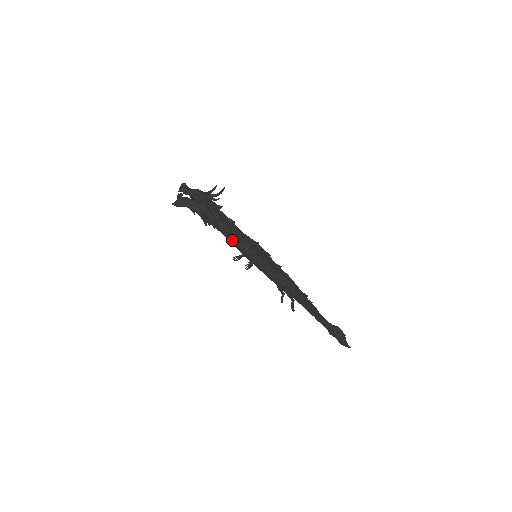
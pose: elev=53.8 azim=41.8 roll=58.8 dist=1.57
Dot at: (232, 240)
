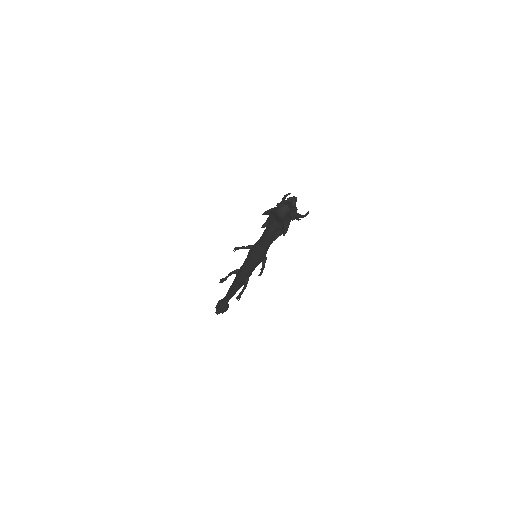
Dot at: (265, 246)
